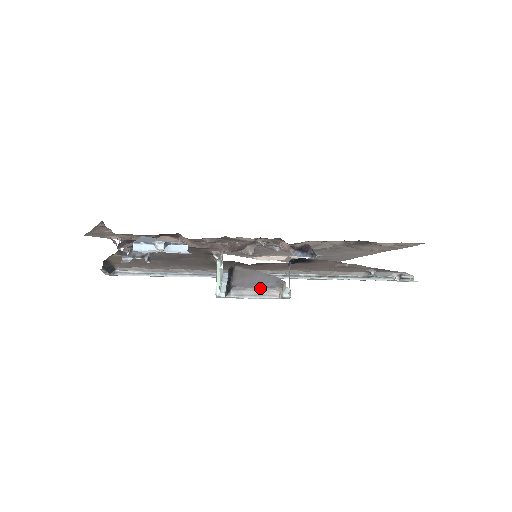
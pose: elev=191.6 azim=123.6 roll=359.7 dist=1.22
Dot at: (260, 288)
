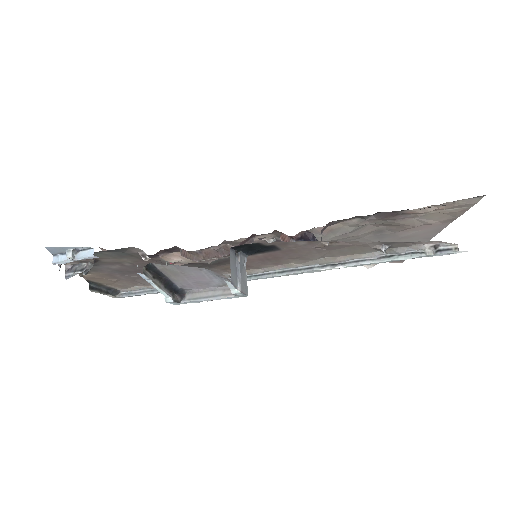
Dot at: (214, 287)
